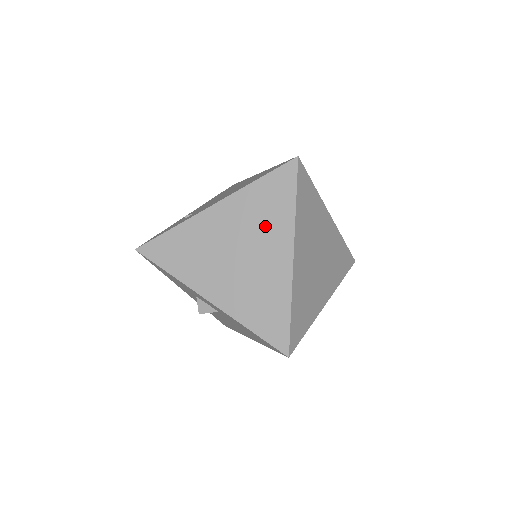
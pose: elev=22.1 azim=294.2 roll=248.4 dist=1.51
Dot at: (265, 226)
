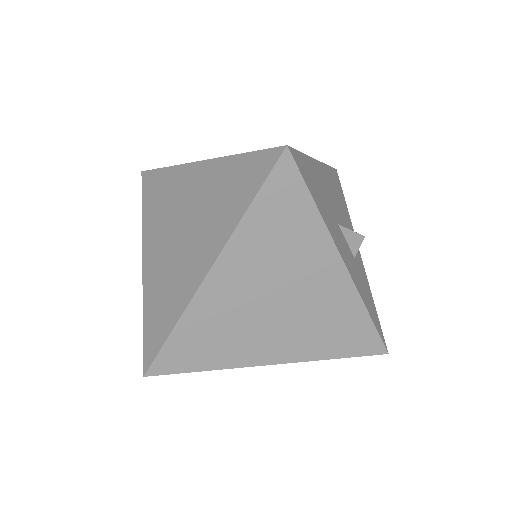
Dot at: (213, 215)
